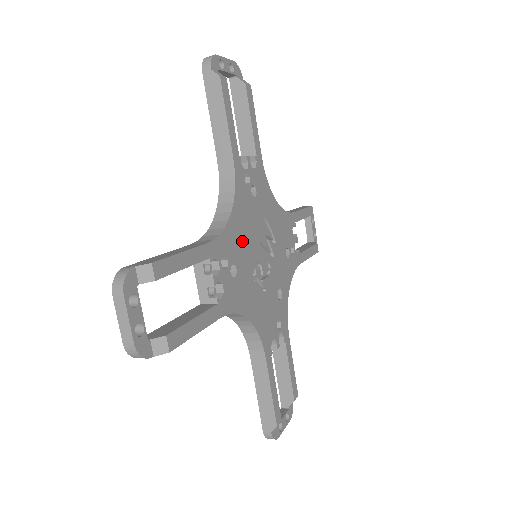
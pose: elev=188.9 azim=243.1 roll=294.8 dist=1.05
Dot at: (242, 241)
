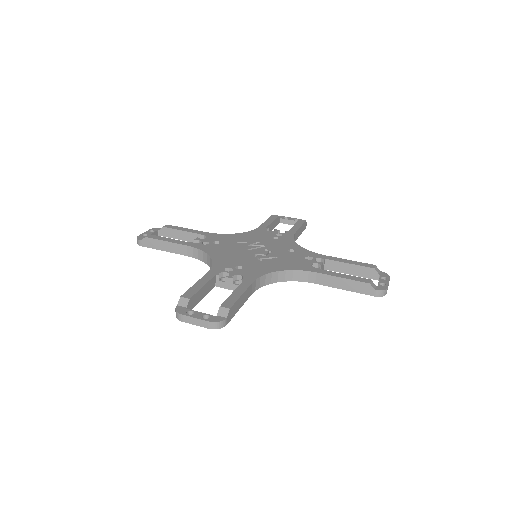
Dot at: (232, 258)
